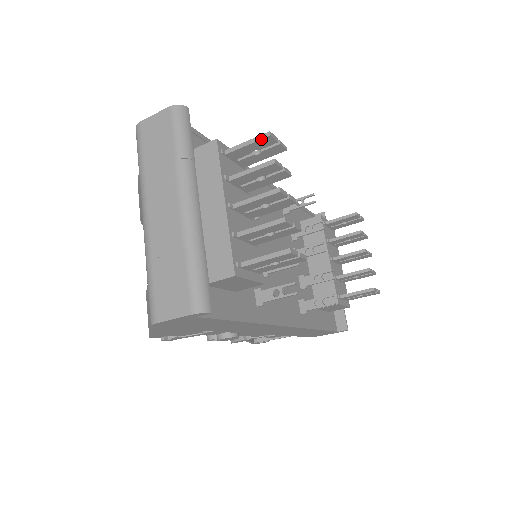
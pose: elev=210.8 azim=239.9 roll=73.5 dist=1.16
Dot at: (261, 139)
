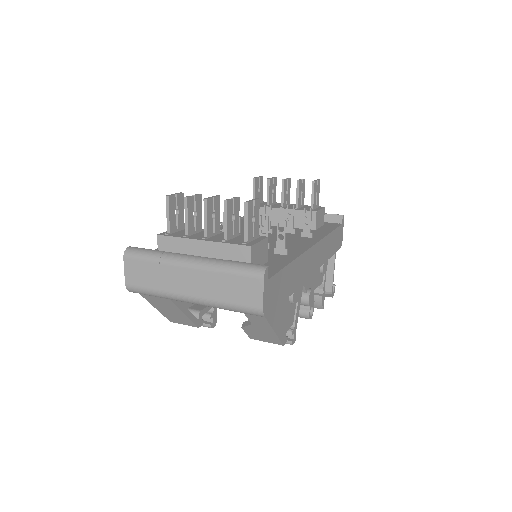
Dot at: (169, 203)
